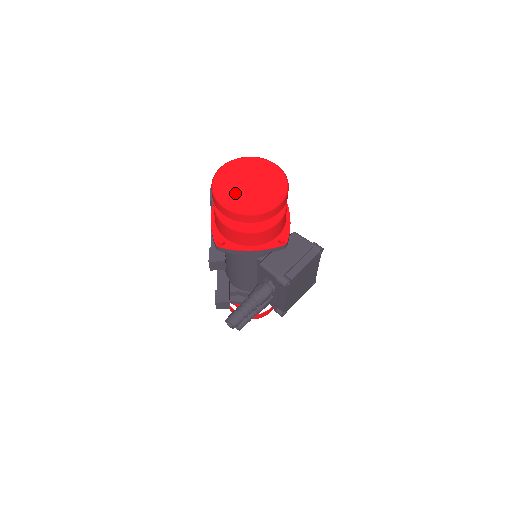
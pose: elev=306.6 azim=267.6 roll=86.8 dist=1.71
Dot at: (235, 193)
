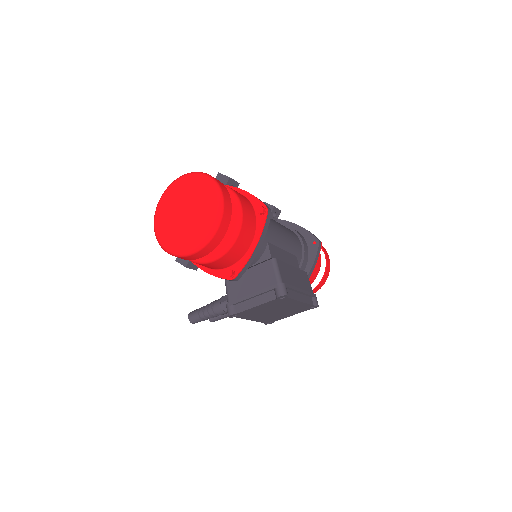
Dot at: (167, 220)
